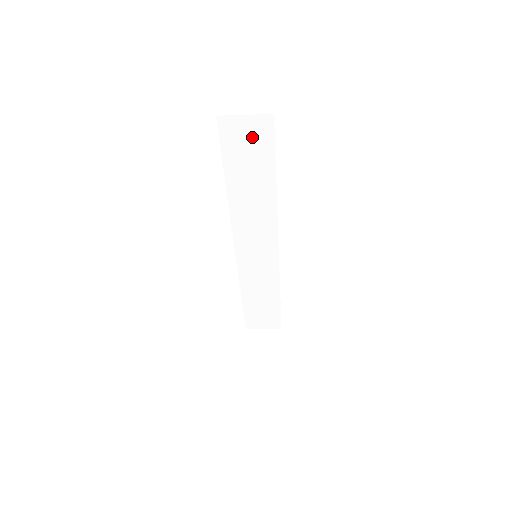
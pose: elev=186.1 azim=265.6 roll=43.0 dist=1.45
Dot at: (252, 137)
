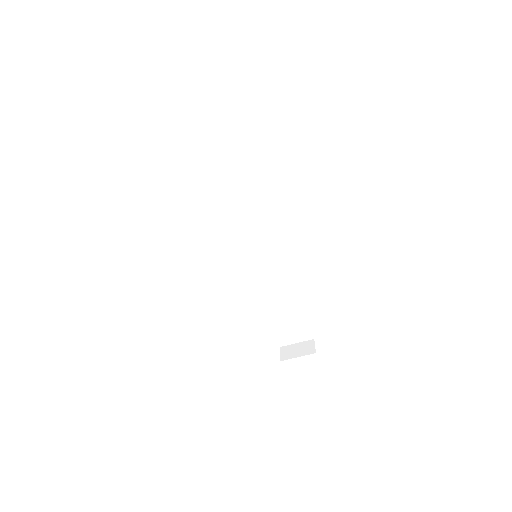
Dot at: (212, 138)
